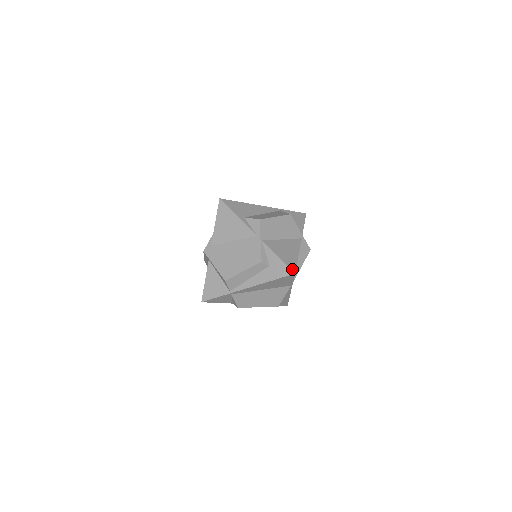
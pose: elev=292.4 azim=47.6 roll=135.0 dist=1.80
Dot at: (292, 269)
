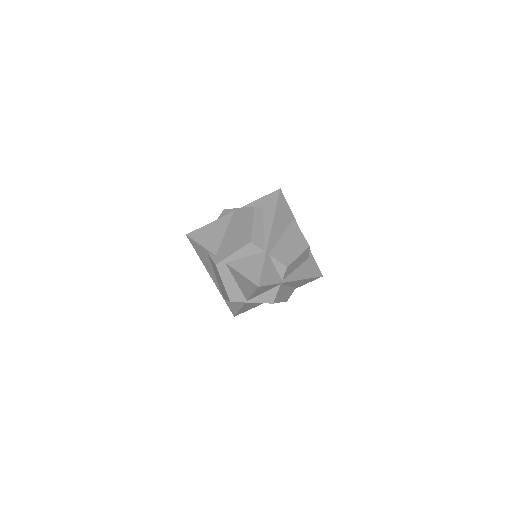
Dot at: (276, 191)
